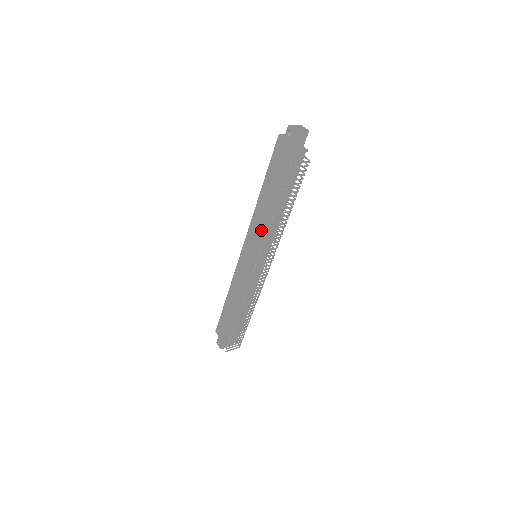
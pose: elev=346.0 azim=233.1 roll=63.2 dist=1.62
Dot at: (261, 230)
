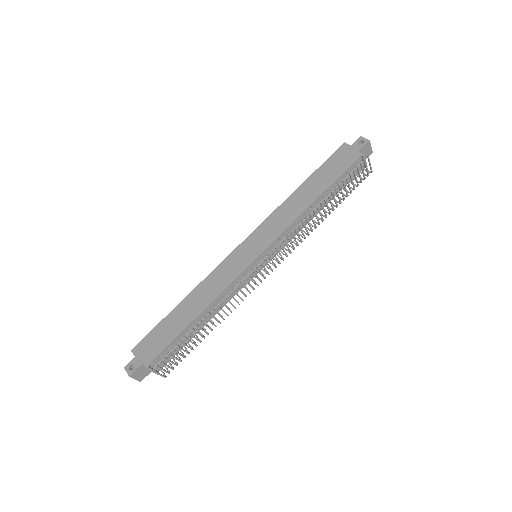
Dot at: (285, 222)
